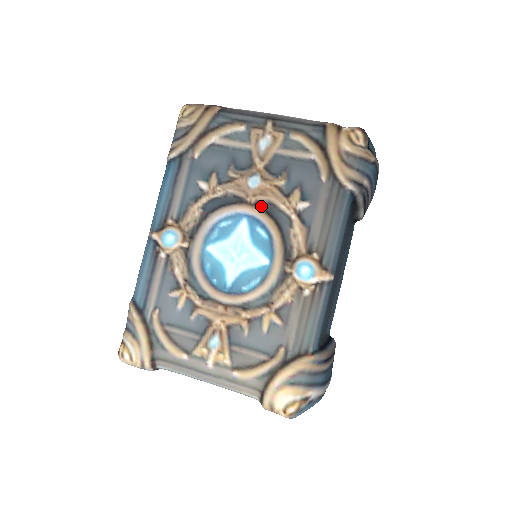
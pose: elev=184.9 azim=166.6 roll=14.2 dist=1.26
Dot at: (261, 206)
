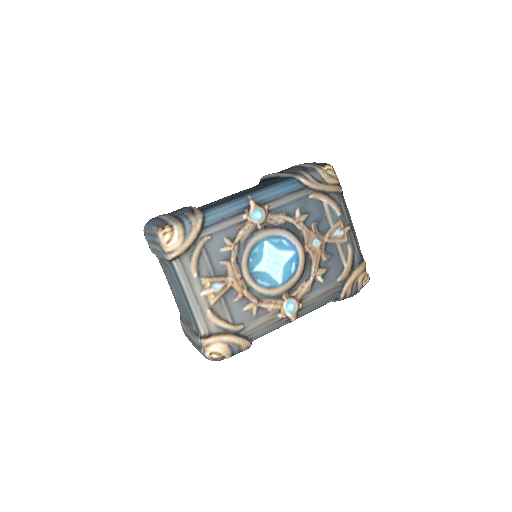
Dot at: (307, 256)
